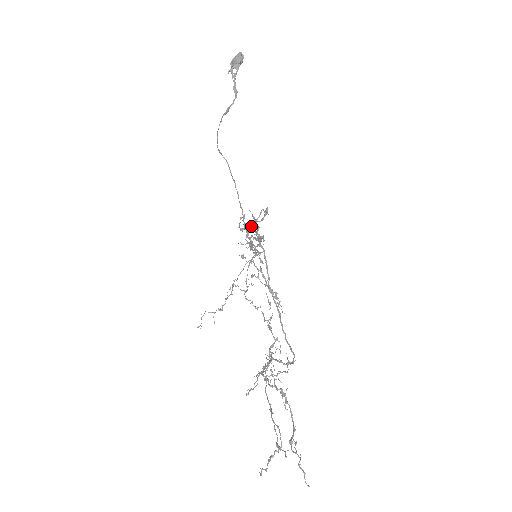
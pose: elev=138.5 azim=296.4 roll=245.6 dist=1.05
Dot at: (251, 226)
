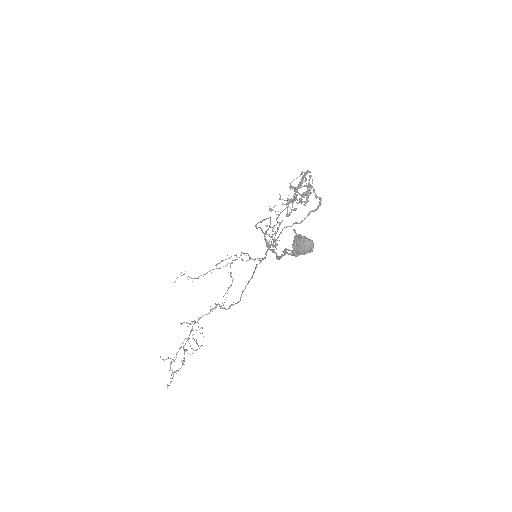
Dot at: (271, 237)
